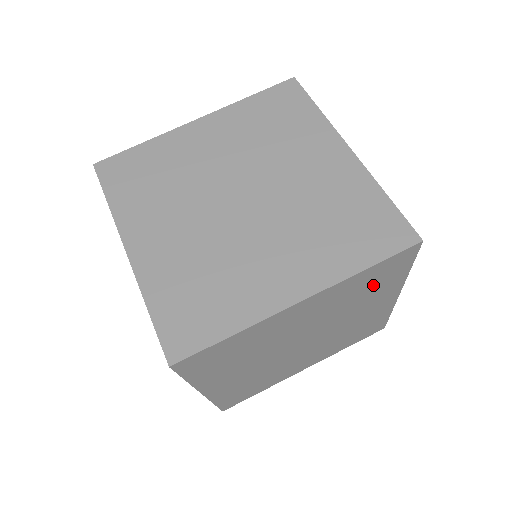
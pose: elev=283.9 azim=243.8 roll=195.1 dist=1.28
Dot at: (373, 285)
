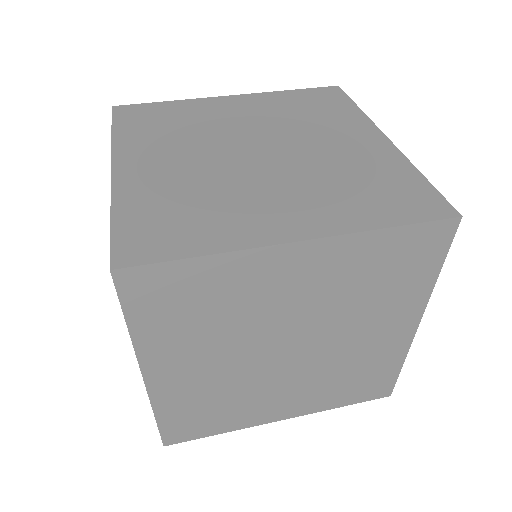
Dot at: (390, 276)
